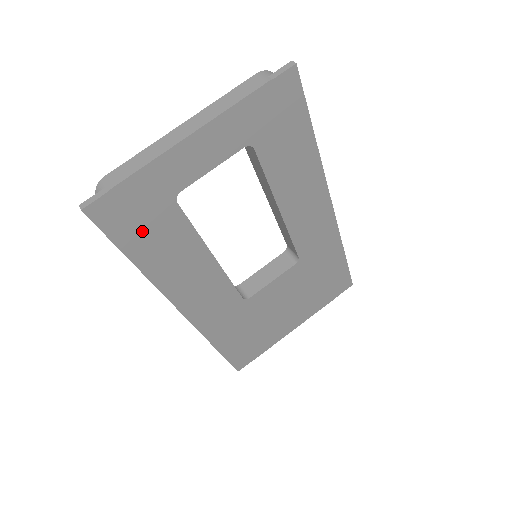
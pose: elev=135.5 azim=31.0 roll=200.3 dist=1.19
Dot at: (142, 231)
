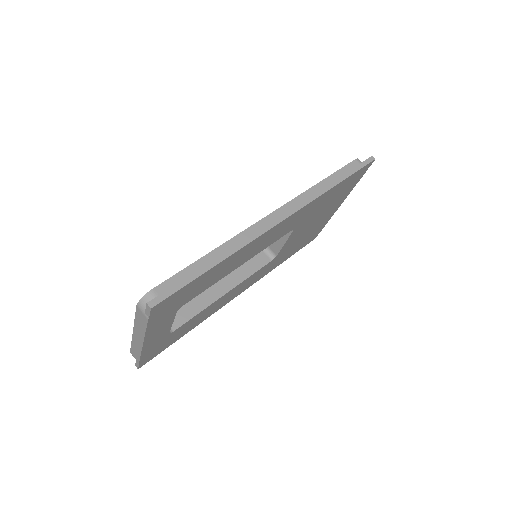
Dot at: (172, 339)
